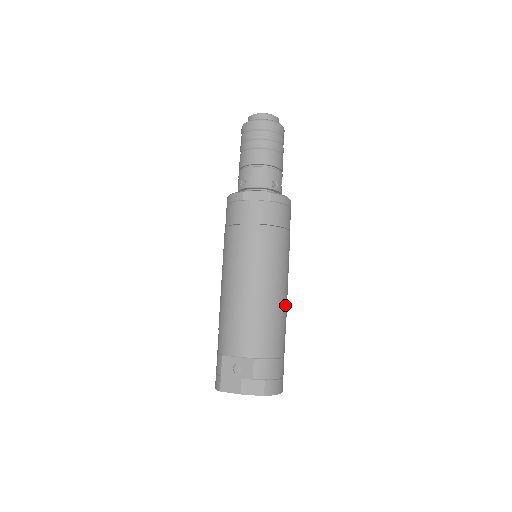
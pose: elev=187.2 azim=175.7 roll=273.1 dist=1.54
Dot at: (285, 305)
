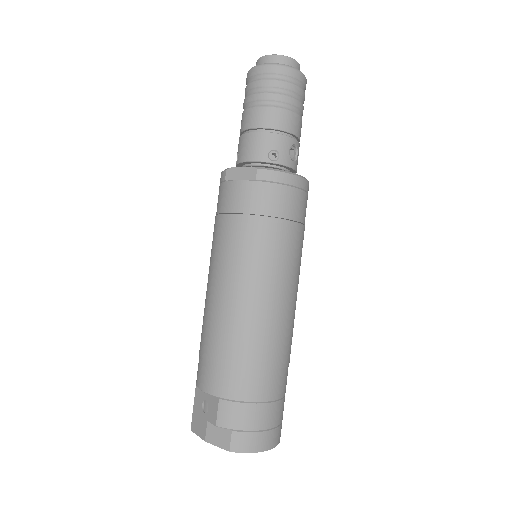
Dot at: (278, 328)
